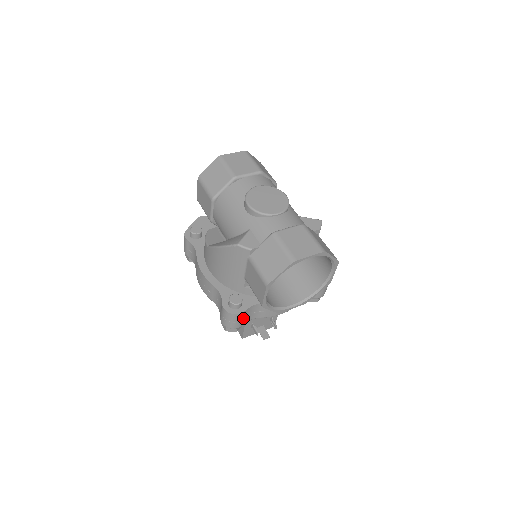
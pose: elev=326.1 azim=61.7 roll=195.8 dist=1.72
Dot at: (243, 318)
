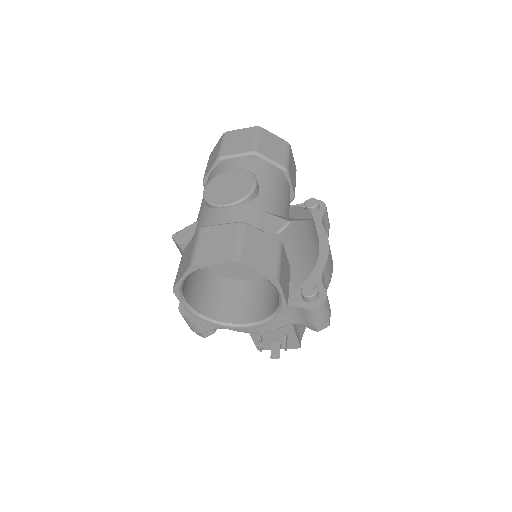
Dot at: (201, 323)
